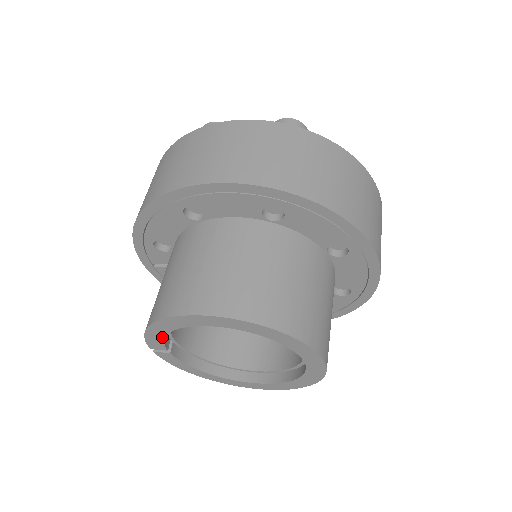
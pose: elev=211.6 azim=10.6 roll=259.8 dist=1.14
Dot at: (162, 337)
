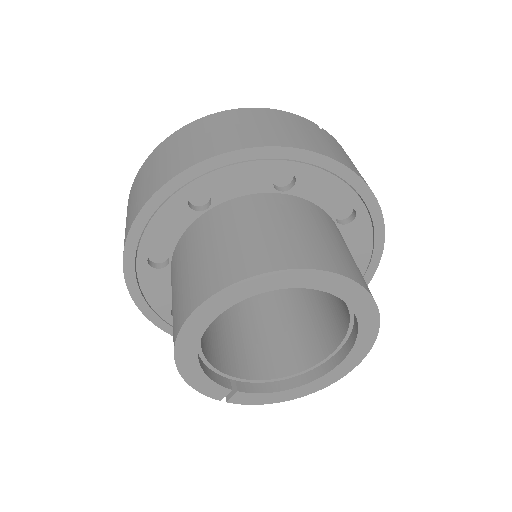
Dot at: (205, 378)
